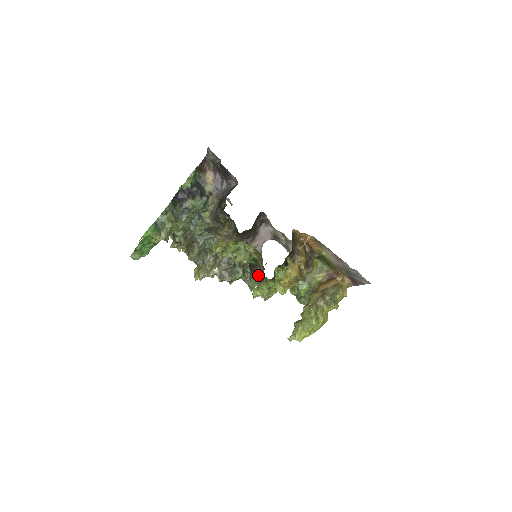
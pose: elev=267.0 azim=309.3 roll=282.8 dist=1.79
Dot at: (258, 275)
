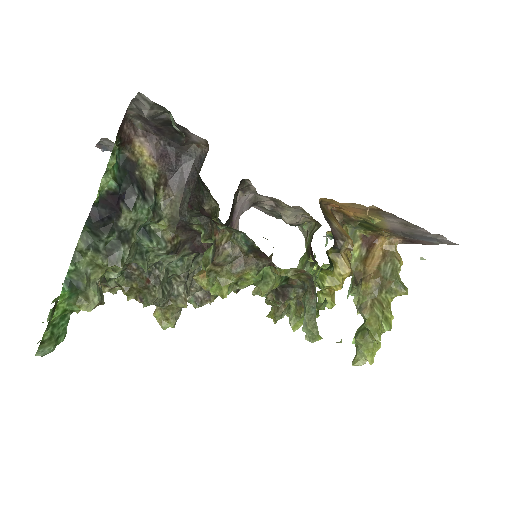
Dot at: (294, 299)
